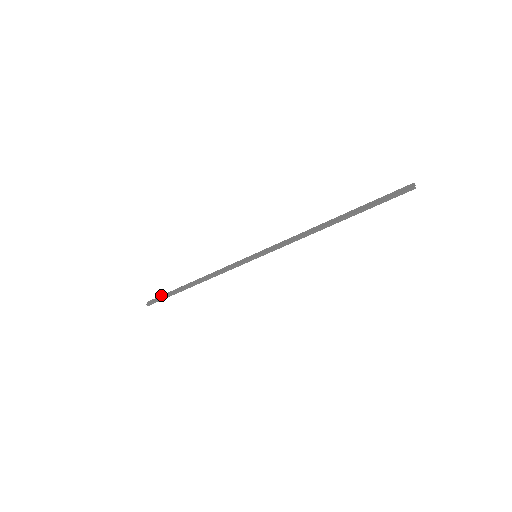
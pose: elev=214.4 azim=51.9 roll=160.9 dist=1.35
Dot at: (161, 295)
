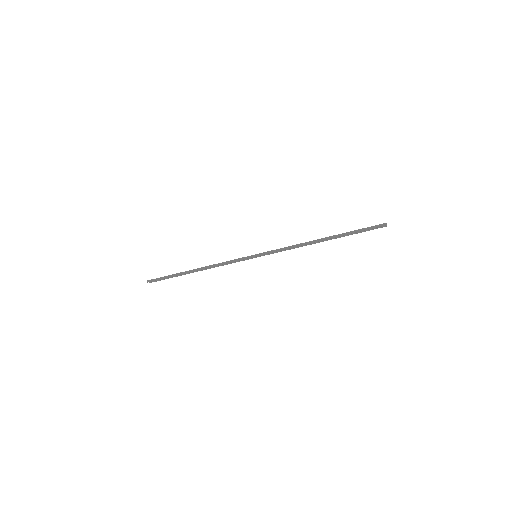
Dot at: (164, 277)
